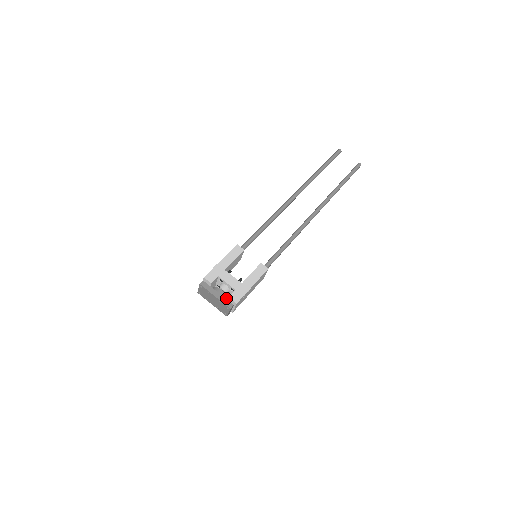
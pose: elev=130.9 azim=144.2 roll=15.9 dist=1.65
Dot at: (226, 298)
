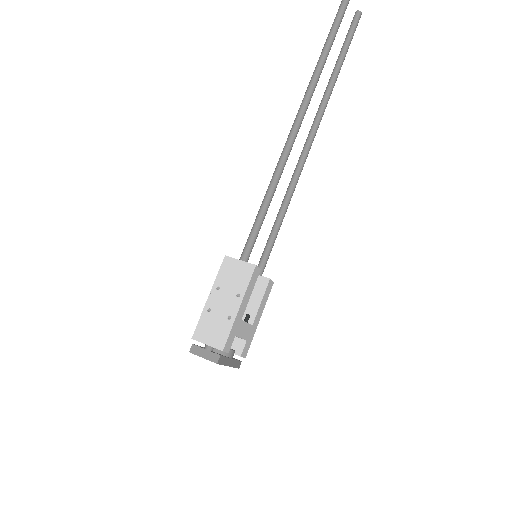
Dot at: occluded
